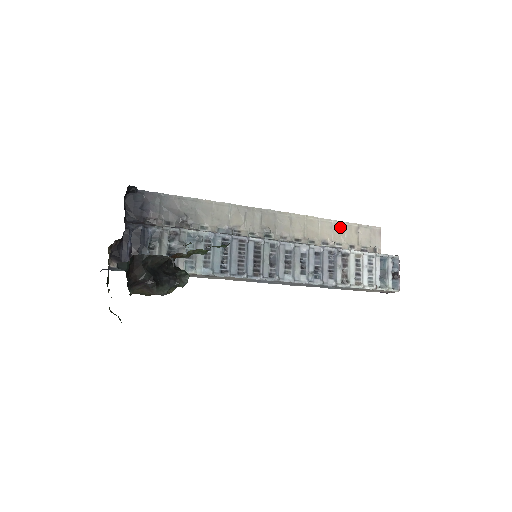
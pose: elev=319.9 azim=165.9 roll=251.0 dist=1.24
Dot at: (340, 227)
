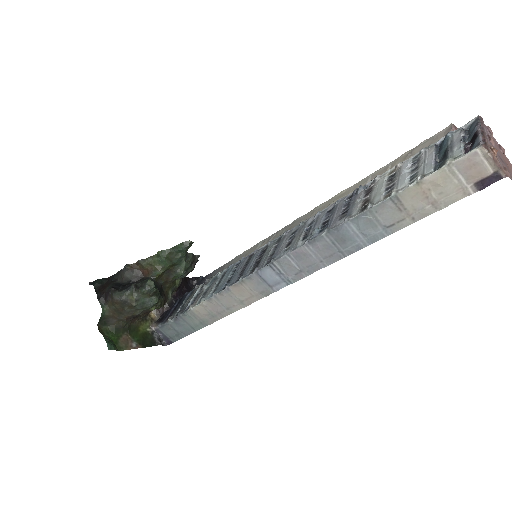
Dot at: (381, 172)
